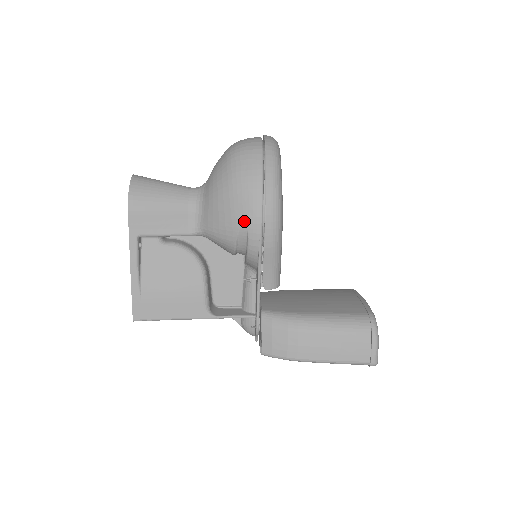
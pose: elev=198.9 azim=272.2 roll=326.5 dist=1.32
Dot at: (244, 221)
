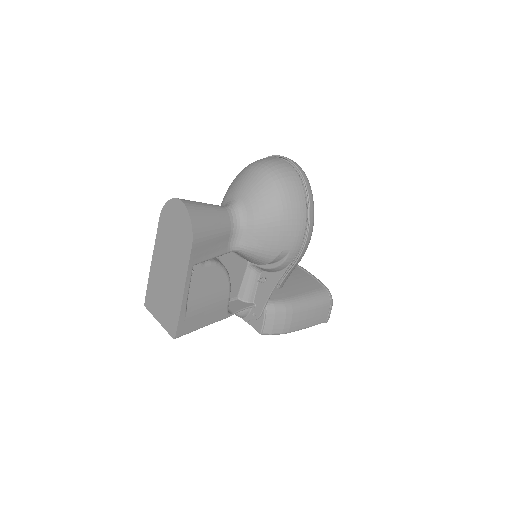
Dot at: (289, 245)
